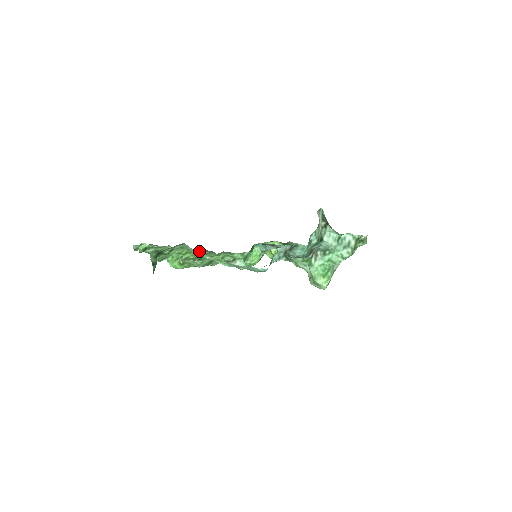
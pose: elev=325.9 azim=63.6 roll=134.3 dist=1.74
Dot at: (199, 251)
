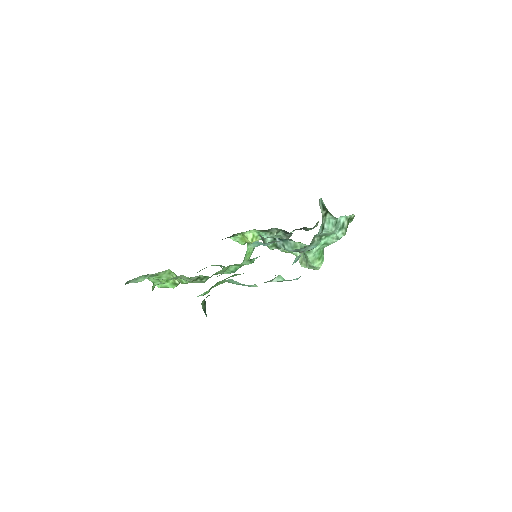
Dot at: occluded
